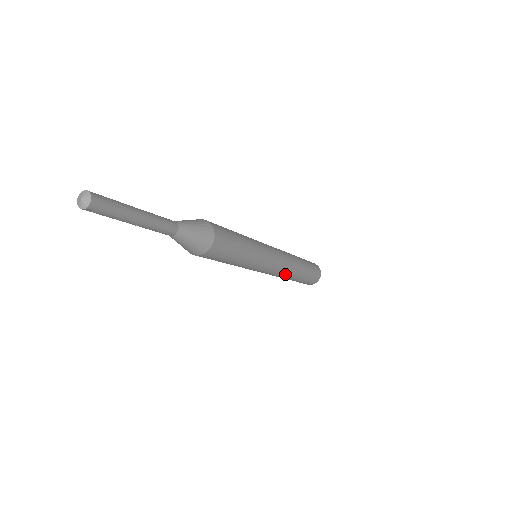
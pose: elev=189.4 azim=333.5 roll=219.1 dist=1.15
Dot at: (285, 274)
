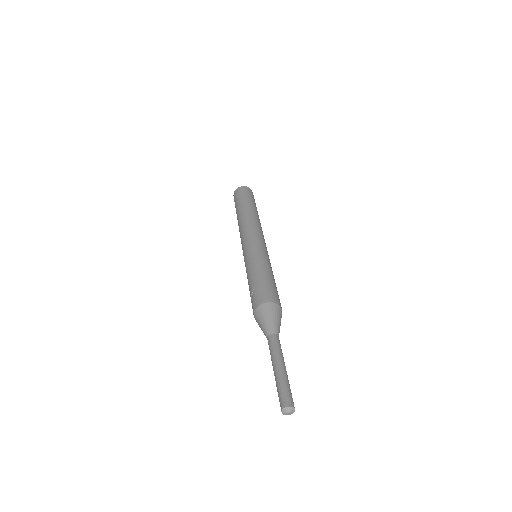
Dot at: occluded
